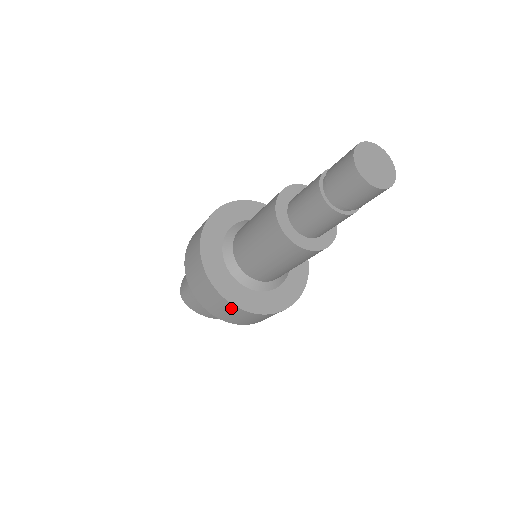
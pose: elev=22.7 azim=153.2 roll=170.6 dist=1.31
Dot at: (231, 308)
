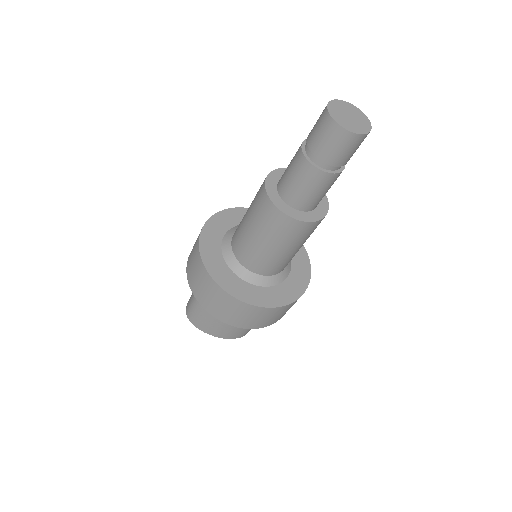
Dot at: (233, 302)
